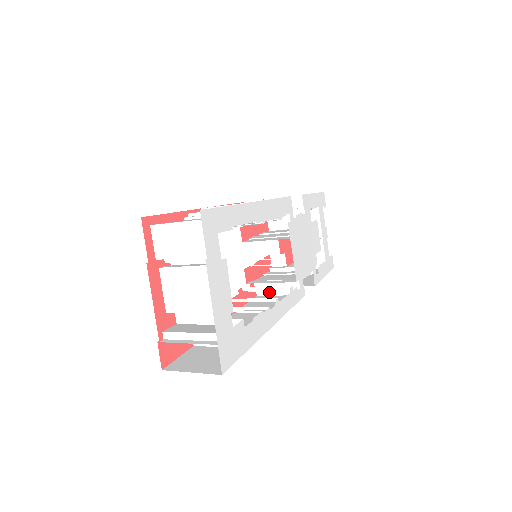
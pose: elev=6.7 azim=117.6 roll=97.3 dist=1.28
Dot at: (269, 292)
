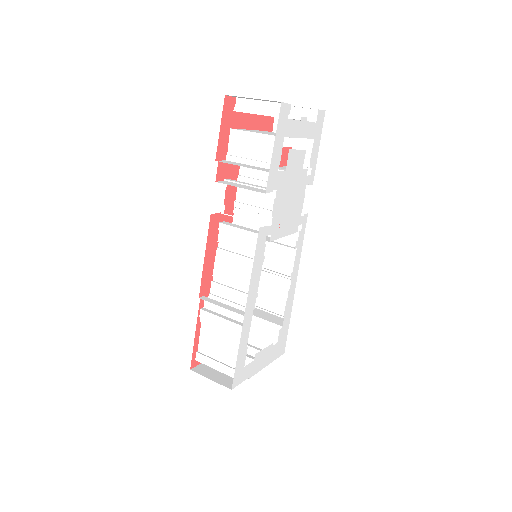
Dot at: occluded
